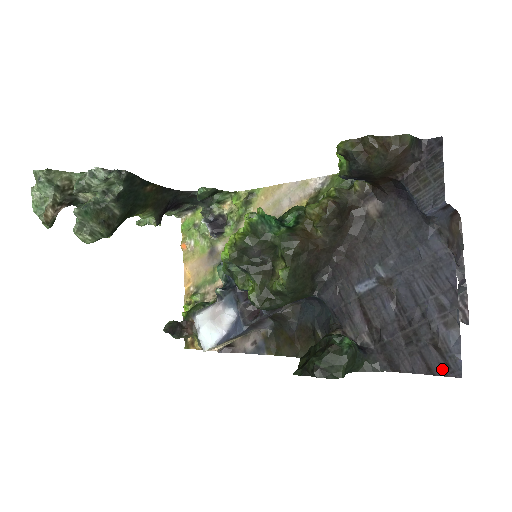
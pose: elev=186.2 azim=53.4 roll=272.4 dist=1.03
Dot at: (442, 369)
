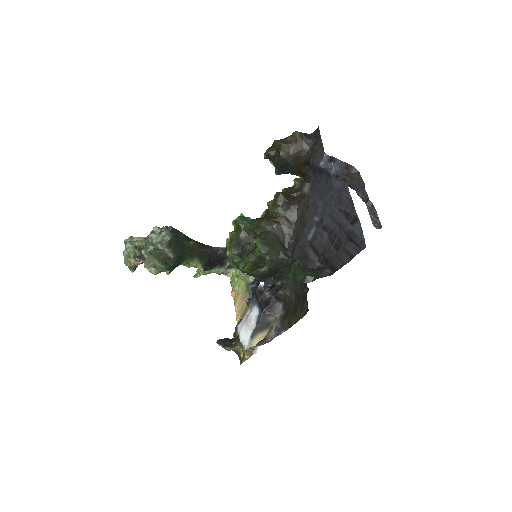
Dot at: (356, 250)
